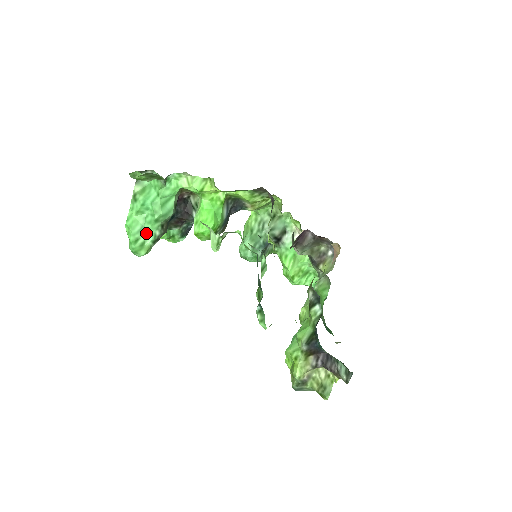
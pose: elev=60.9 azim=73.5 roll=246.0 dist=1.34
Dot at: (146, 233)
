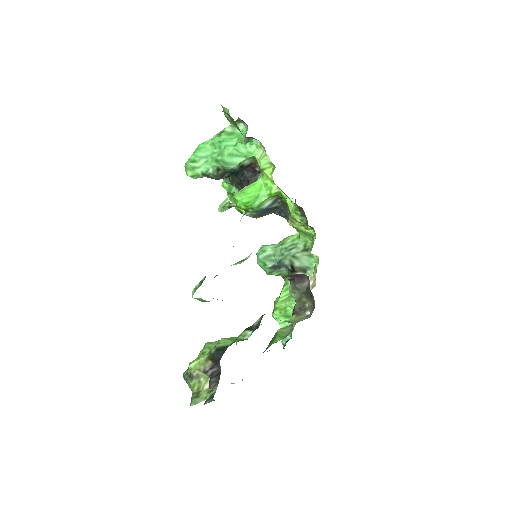
Dot at: (204, 163)
